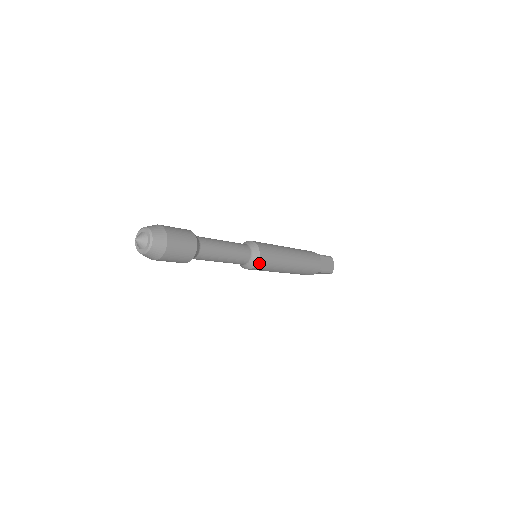
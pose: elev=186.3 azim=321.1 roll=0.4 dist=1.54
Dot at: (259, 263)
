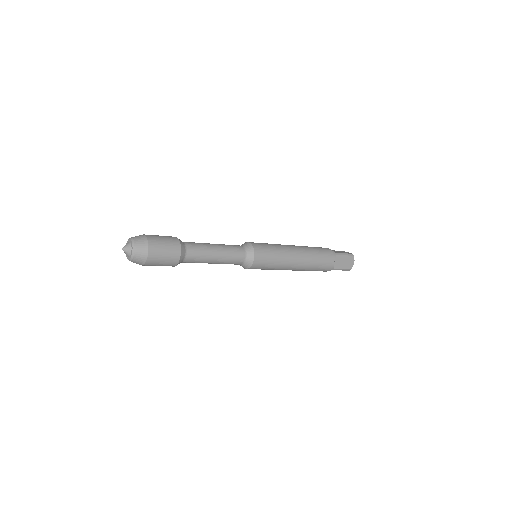
Dot at: (254, 266)
